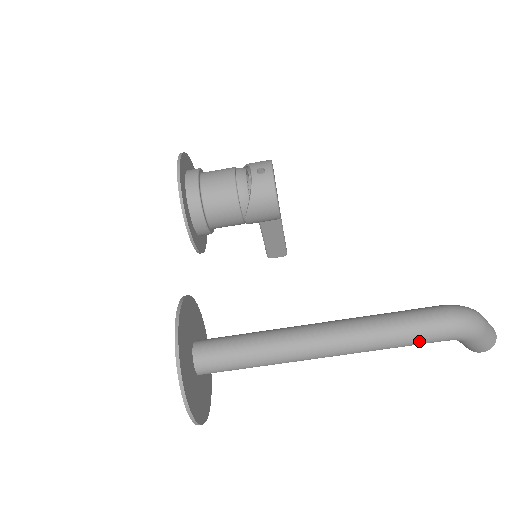
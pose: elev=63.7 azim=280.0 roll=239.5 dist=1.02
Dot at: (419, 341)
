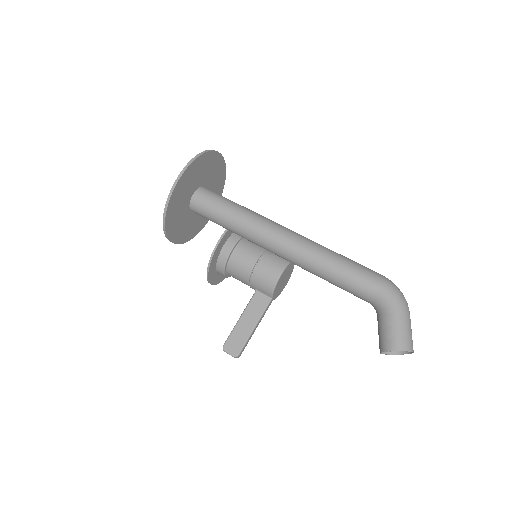
Dot at: (357, 271)
